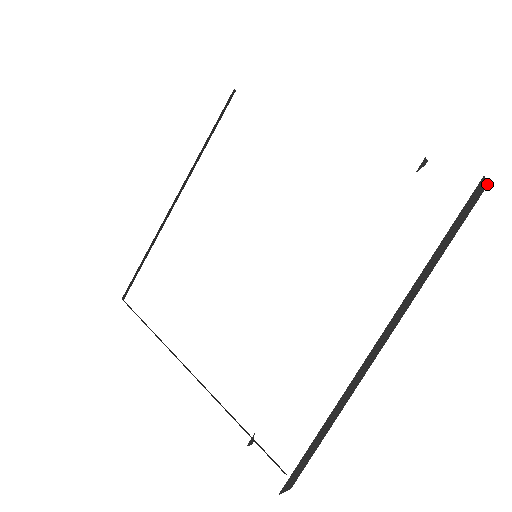
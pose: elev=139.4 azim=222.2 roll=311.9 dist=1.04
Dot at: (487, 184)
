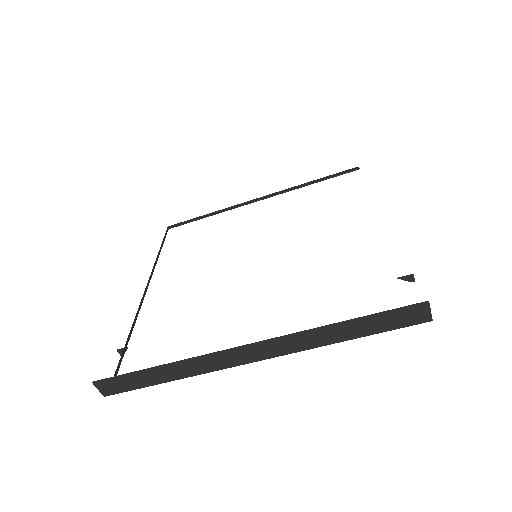
Dot at: (432, 319)
